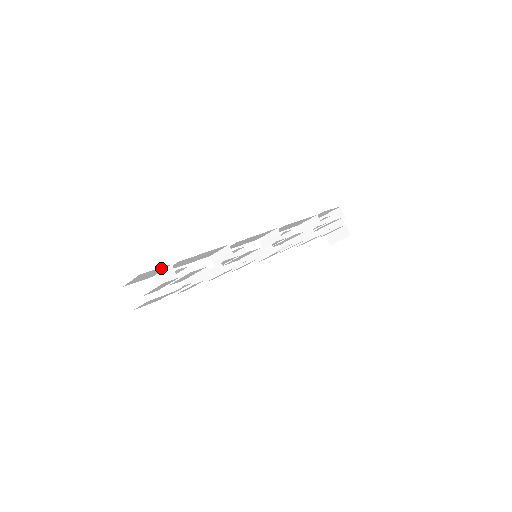
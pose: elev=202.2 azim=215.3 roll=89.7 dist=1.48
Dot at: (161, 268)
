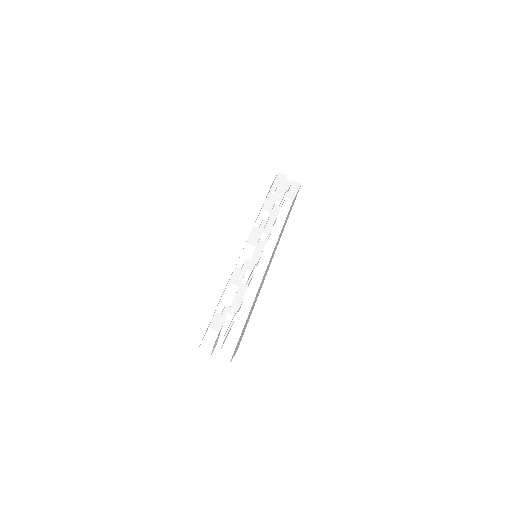
Dot at: occluded
